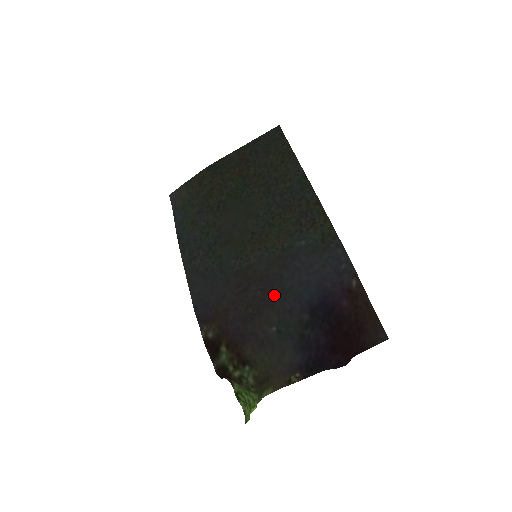
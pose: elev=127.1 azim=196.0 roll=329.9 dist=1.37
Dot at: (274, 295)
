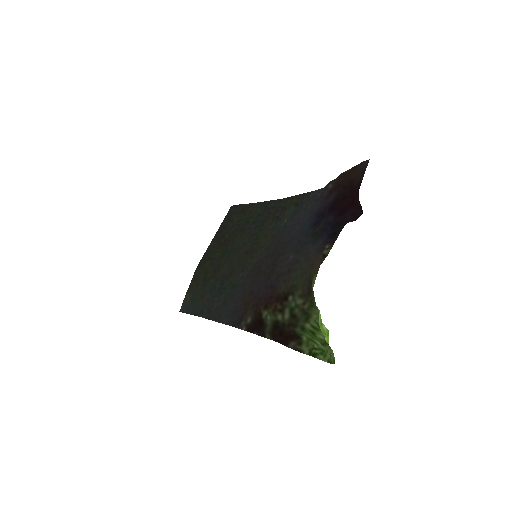
Dot at: (281, 250)
